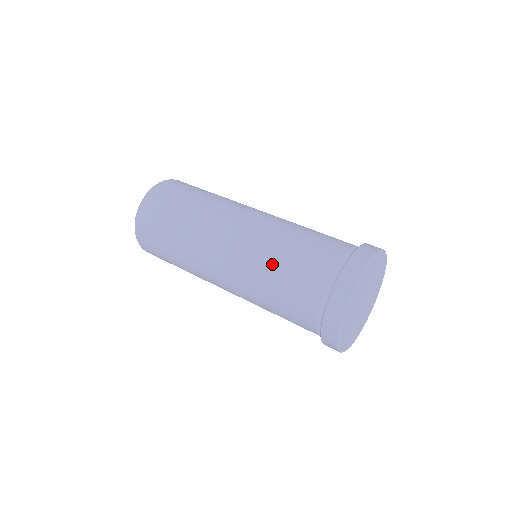
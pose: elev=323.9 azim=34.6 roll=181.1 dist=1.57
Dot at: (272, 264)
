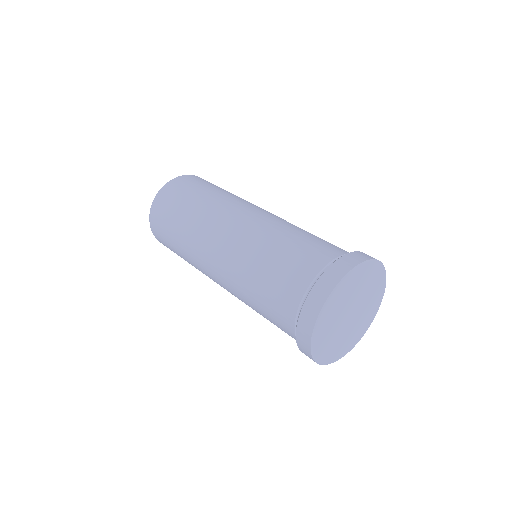
Dot at: (256, 267)
